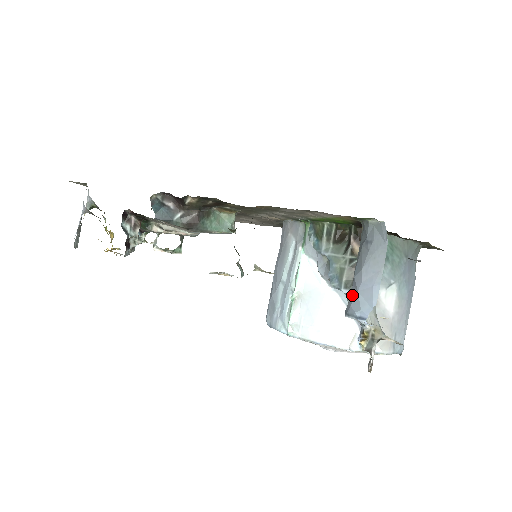
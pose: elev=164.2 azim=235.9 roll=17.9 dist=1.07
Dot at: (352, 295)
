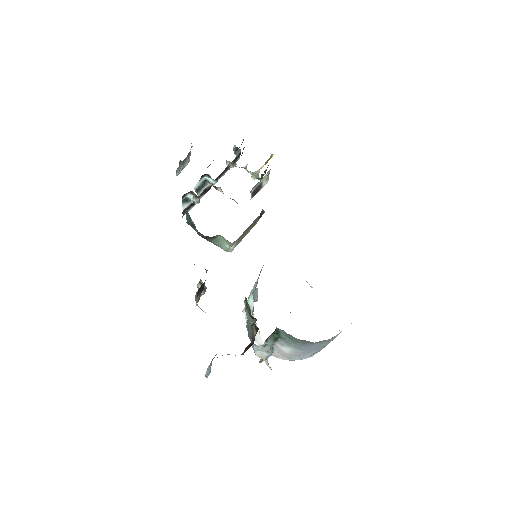
Dot at: occluded
